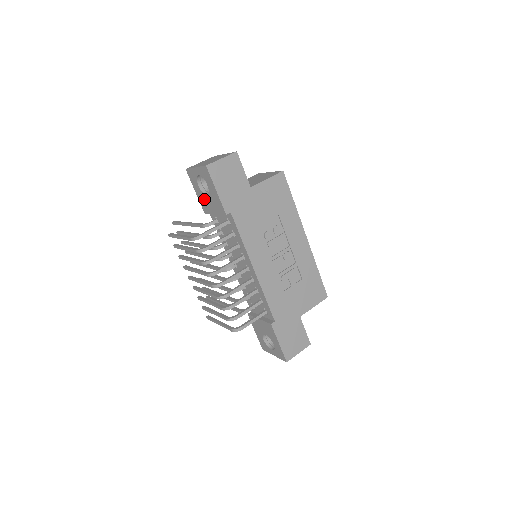
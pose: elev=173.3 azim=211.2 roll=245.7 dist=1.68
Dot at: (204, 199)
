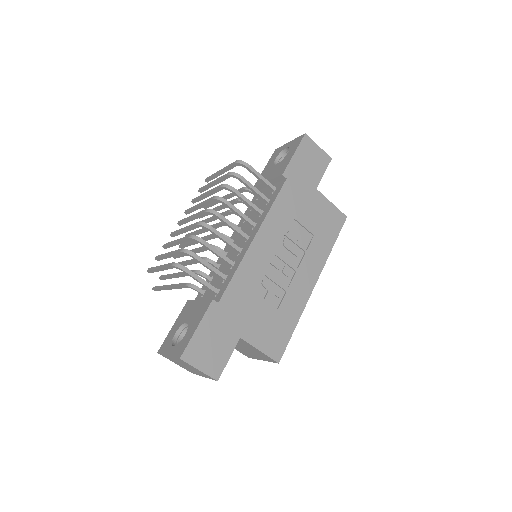
Dot at: (269, 170)
